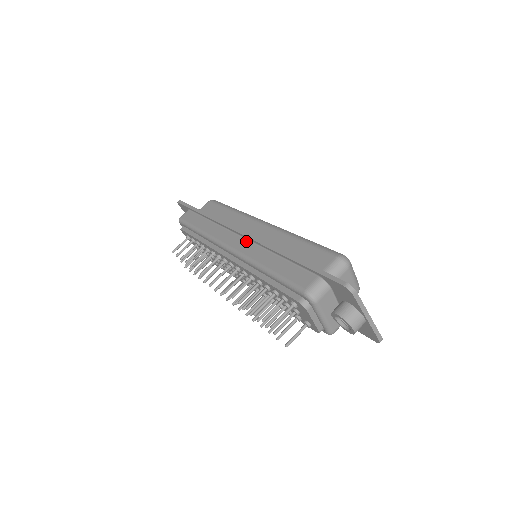
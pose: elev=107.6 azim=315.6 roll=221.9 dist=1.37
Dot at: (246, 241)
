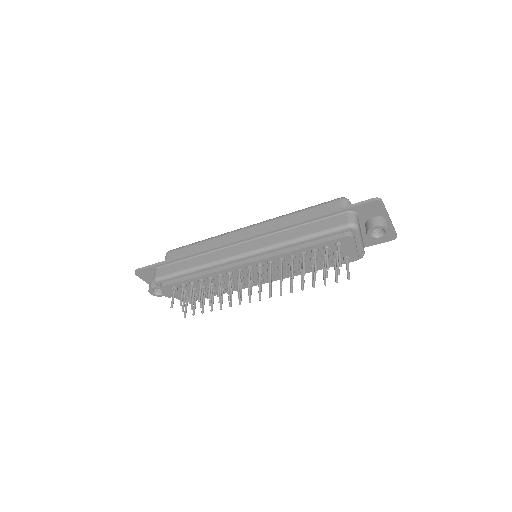
Dot at: (255, 240)
